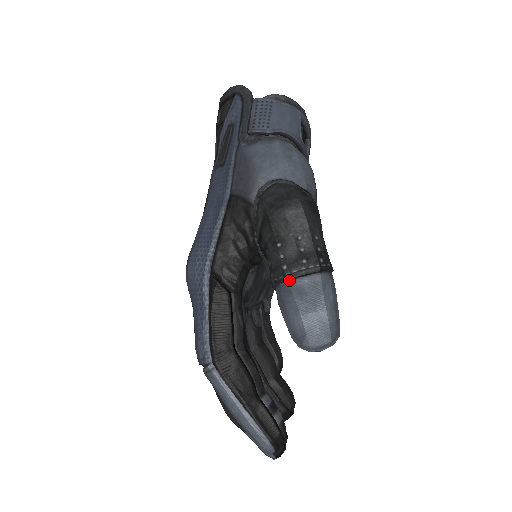
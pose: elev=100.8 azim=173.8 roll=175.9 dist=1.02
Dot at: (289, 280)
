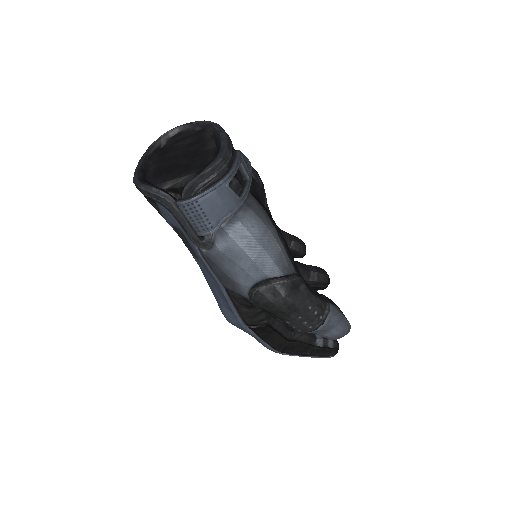
Dot at: occluded
